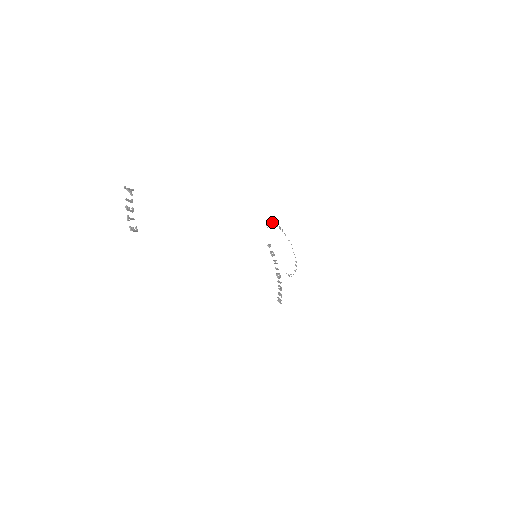
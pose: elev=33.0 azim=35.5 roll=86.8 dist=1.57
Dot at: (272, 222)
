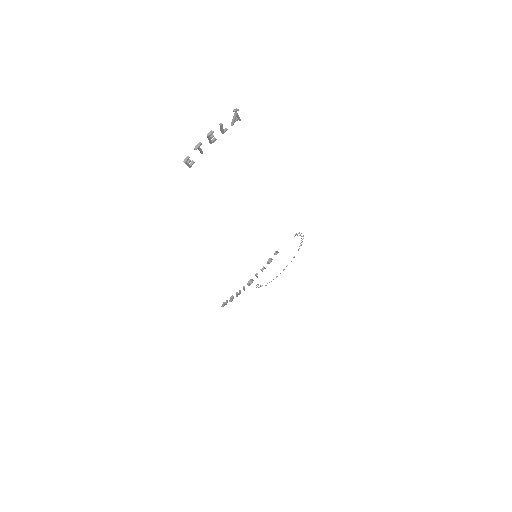
Dot at: occluded
